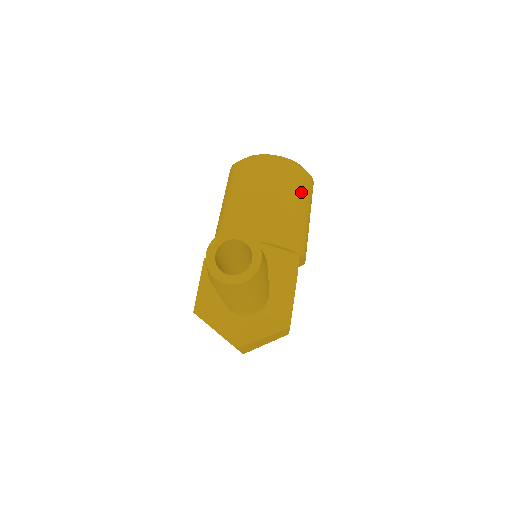
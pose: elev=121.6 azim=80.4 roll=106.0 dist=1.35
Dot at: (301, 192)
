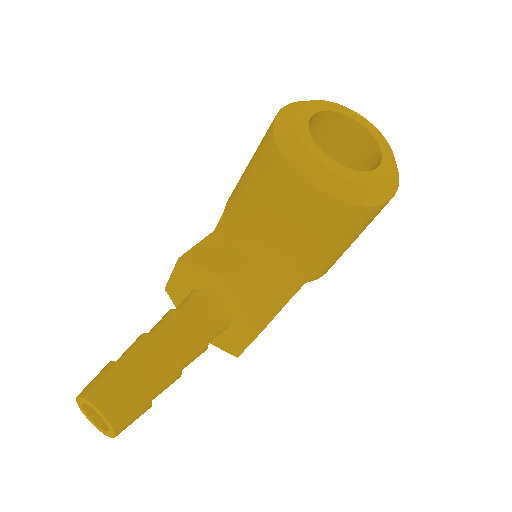
Dot at: (337, 232)
